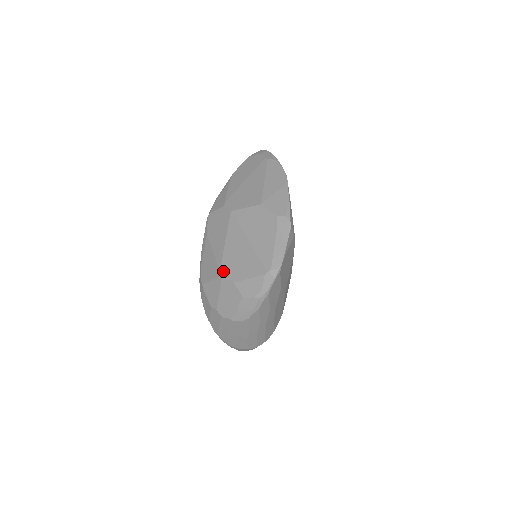
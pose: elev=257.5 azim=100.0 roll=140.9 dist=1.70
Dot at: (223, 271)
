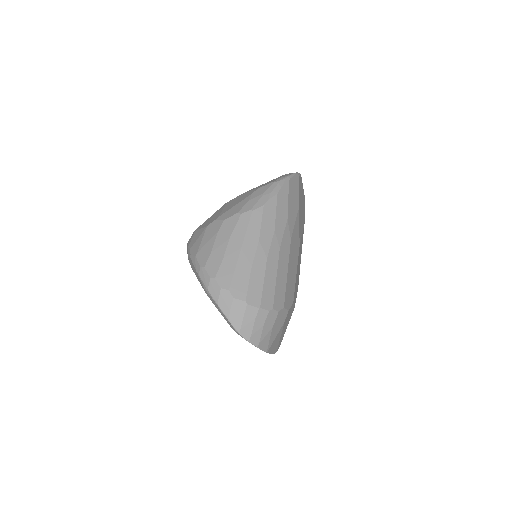
Dot at: occluded
